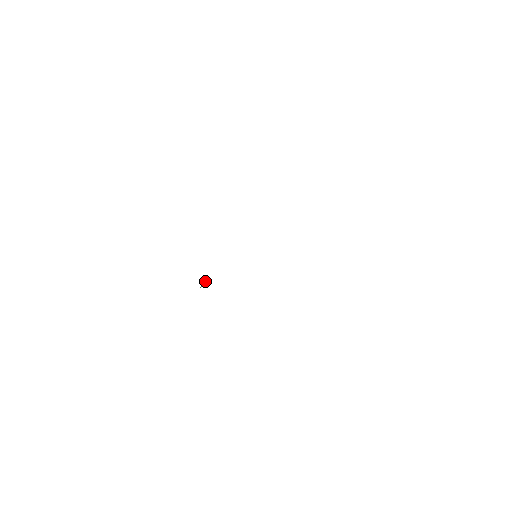
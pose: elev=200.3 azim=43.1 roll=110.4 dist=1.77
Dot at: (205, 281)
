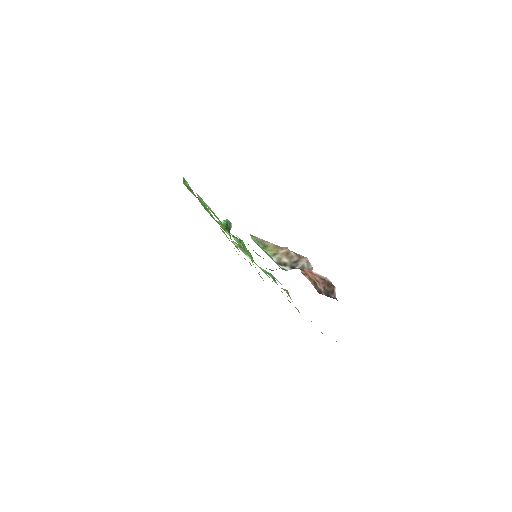
Dot at: (230, 226)
